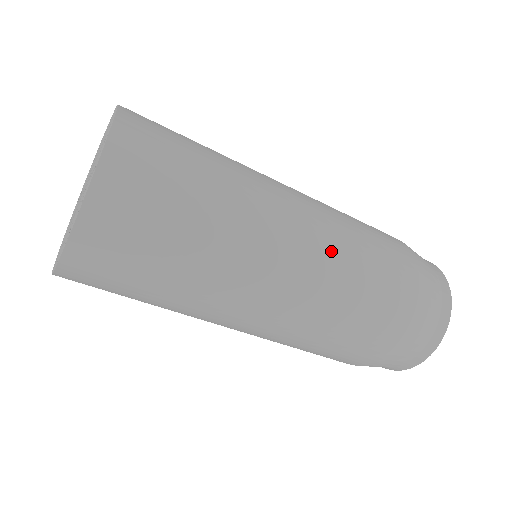
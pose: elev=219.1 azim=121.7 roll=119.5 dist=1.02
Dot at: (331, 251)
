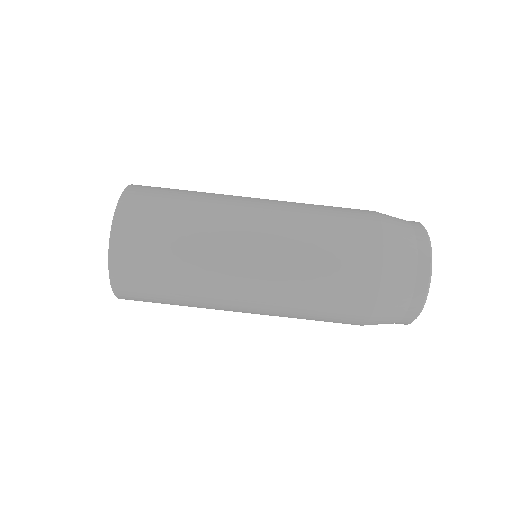
Dot at: (288, 244)
